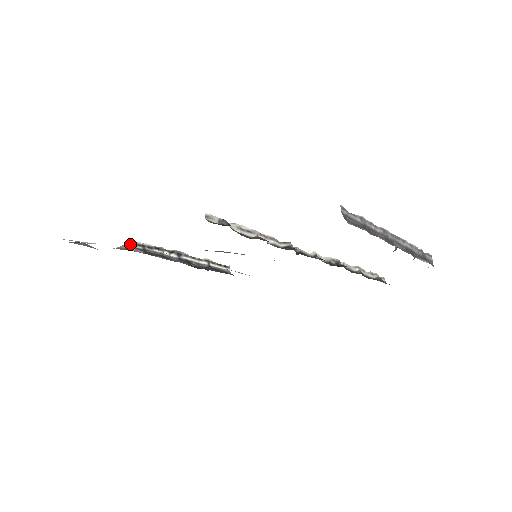
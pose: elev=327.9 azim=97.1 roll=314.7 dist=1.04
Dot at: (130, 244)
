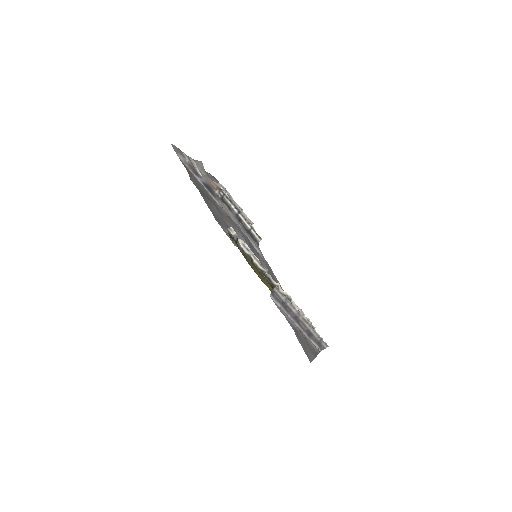
Dot at: occluded
